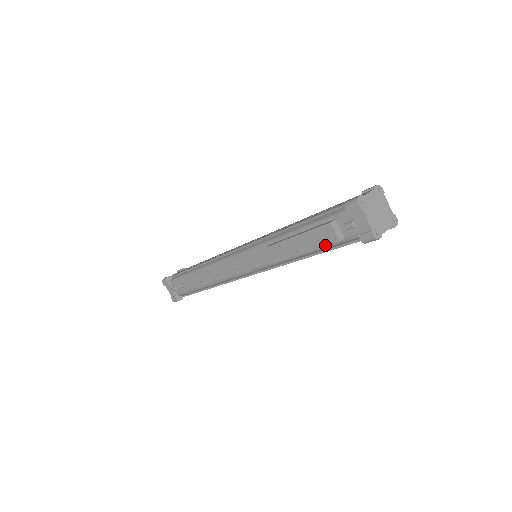
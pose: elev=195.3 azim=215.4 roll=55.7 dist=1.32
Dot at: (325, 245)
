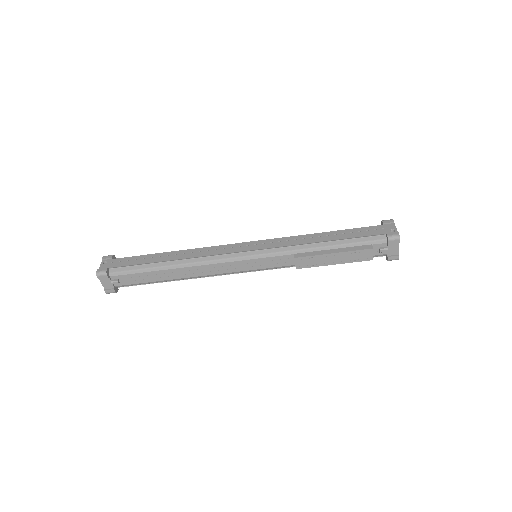
Dot at: (359, 261)
